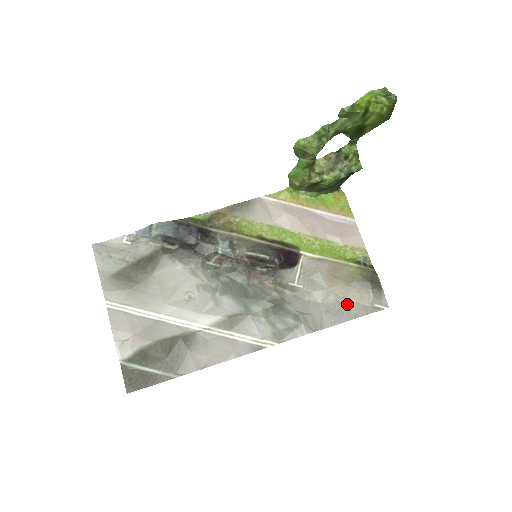
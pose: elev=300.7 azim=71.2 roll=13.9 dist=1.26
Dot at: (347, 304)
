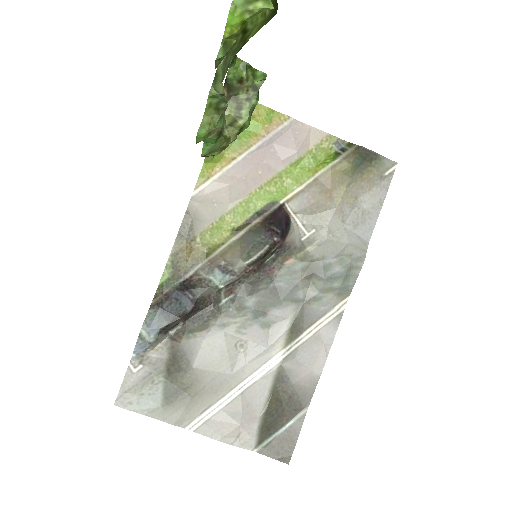
Dot at: (364, 201)
